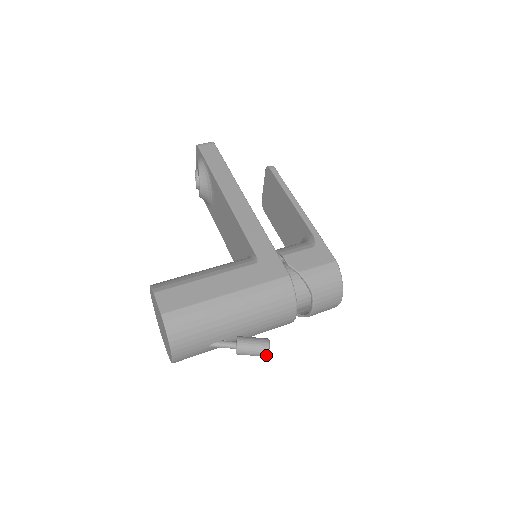
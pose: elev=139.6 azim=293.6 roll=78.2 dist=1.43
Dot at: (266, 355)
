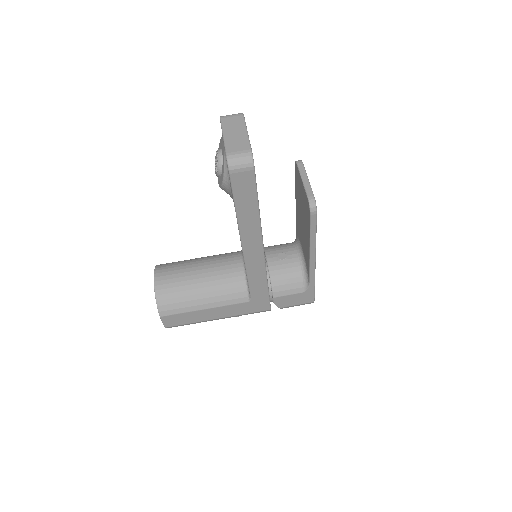
Dot at: occluded
